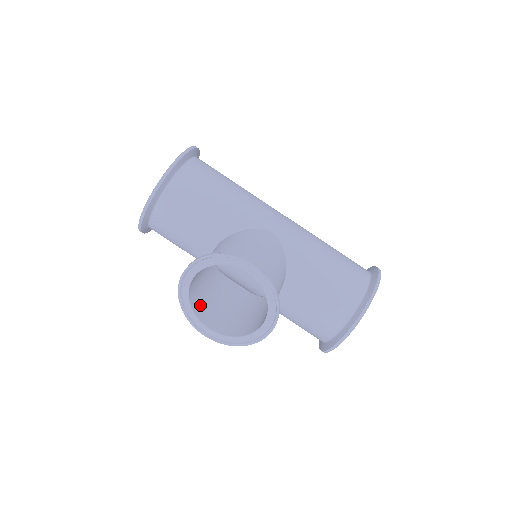
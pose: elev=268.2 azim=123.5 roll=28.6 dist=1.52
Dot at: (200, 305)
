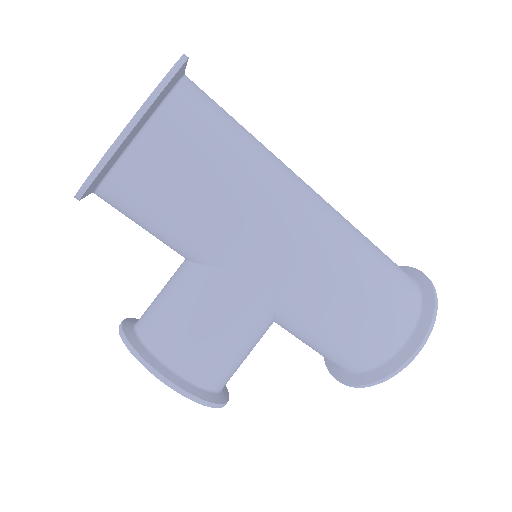
Dot at: occluded
